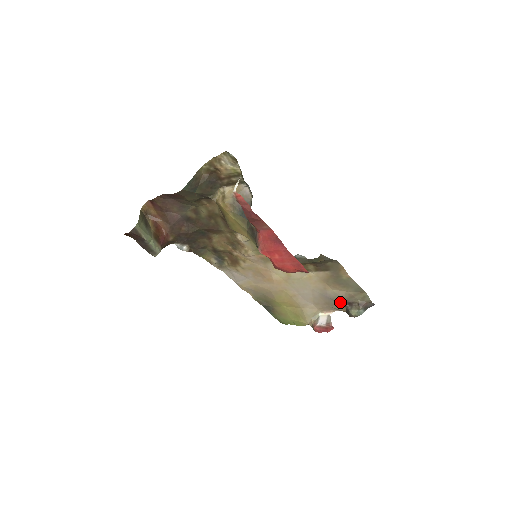
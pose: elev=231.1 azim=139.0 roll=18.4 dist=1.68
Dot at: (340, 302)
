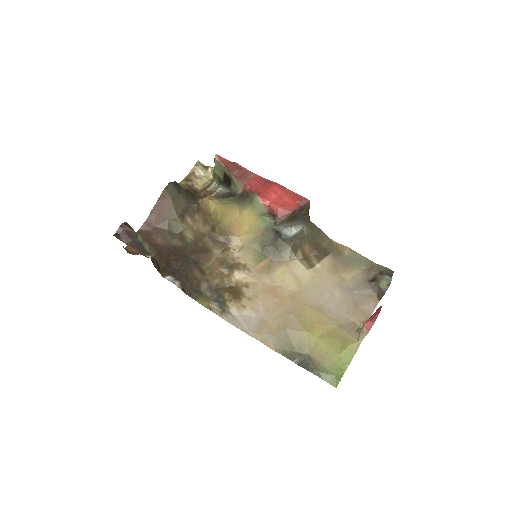
Dot at: (365, 288)
